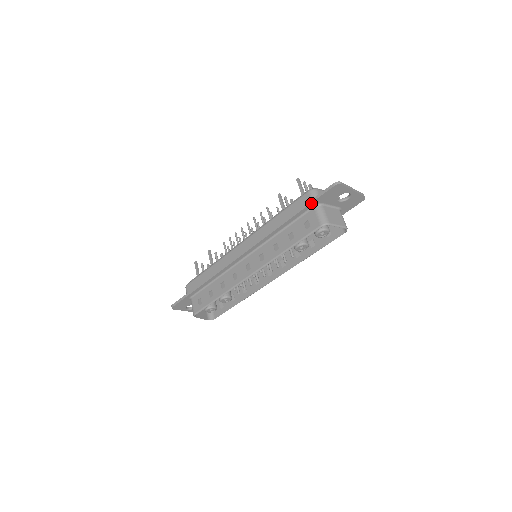
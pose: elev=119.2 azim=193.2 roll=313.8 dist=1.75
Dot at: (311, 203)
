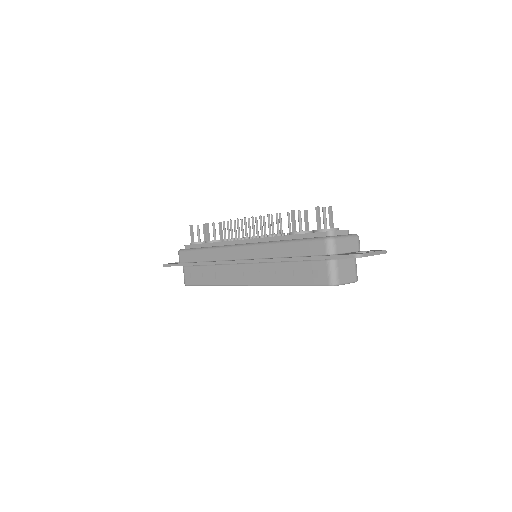
Dot at: occluded
